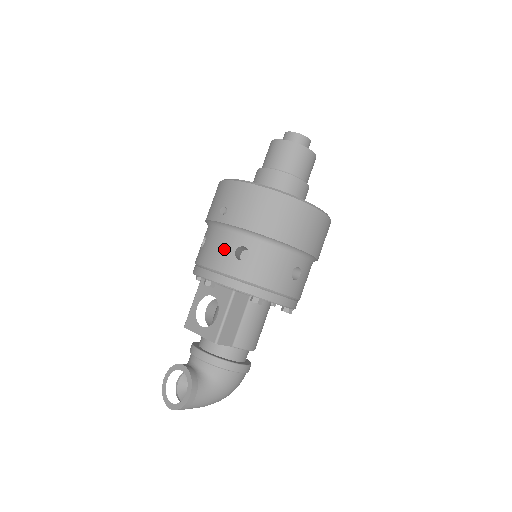
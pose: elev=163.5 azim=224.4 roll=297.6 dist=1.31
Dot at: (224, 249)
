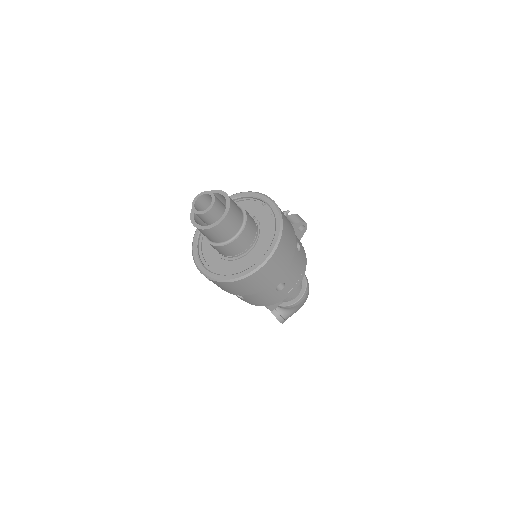
Dot at: occluded
